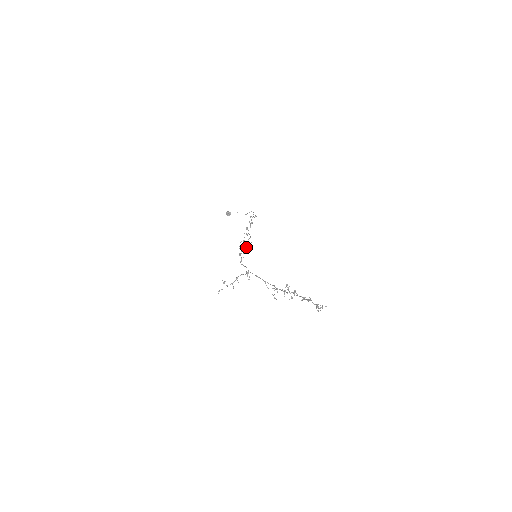
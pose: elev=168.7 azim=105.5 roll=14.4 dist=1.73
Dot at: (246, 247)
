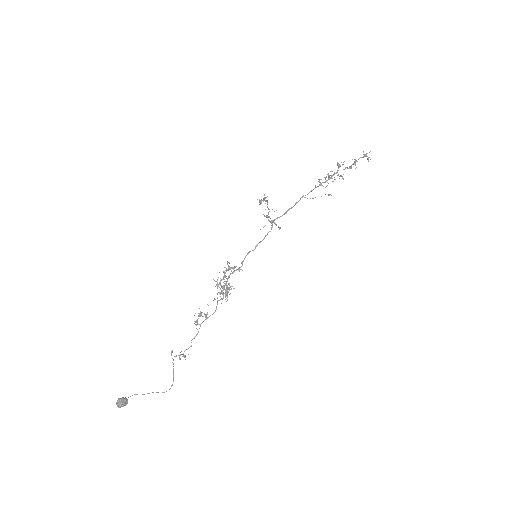
Dot at: (226, 288)
